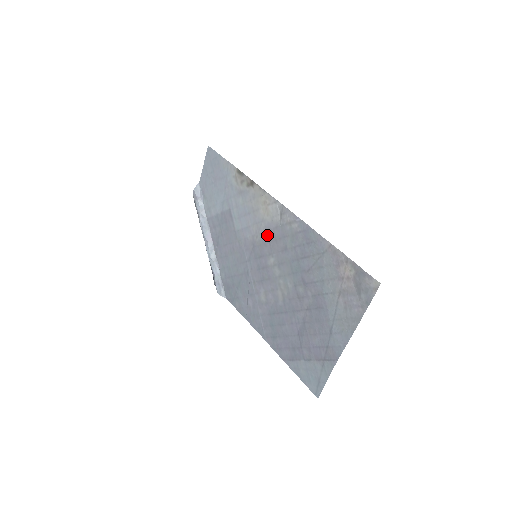
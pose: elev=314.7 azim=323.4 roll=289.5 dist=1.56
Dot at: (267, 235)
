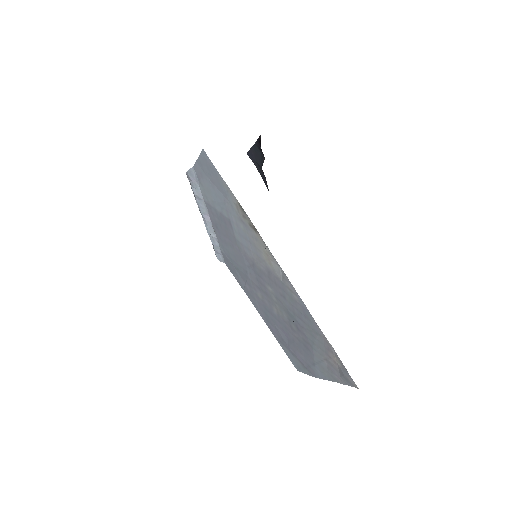
Dot at: (267, 273)
